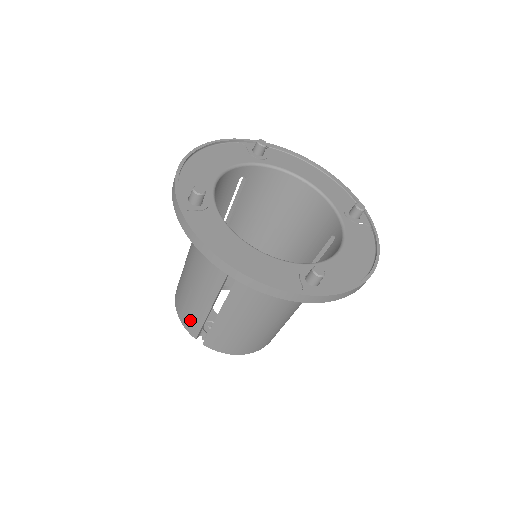
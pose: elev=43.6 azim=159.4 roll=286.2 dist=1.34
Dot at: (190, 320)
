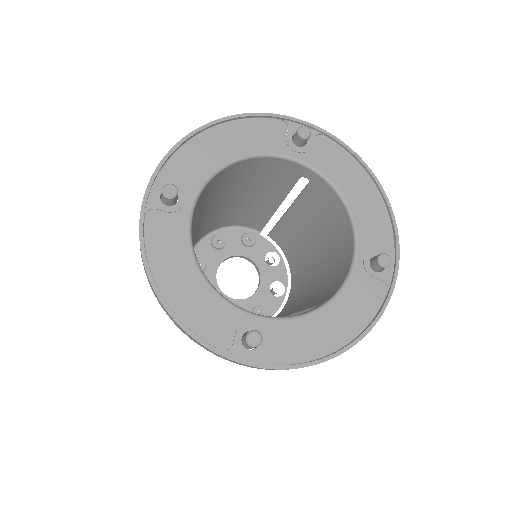
Dot at: occluded
